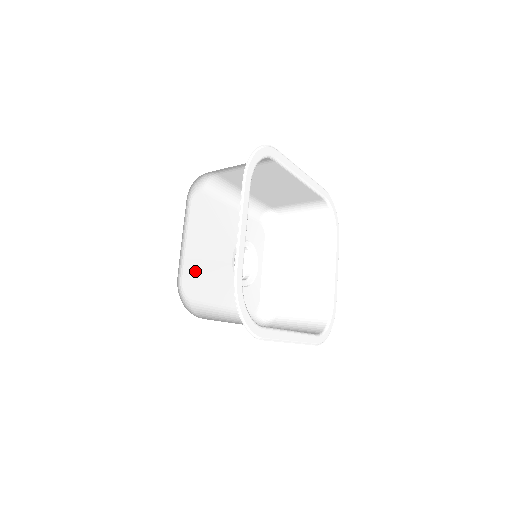
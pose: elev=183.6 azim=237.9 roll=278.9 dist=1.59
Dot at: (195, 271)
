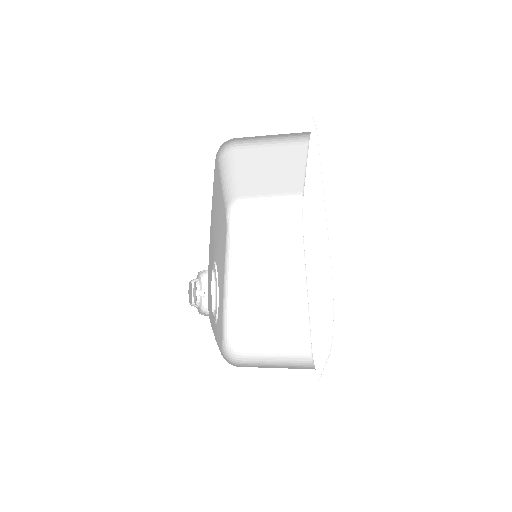
Dot at: (217, 189)
